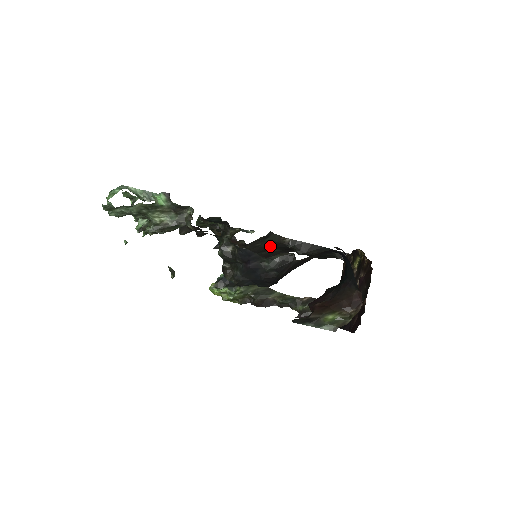
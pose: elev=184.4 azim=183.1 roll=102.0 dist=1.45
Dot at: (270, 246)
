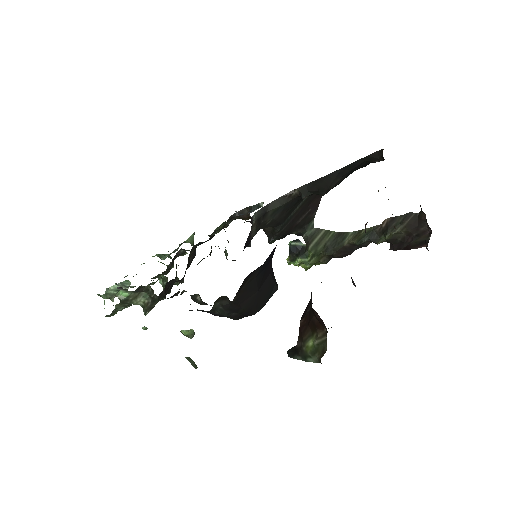
Dot at: (286, 209)
